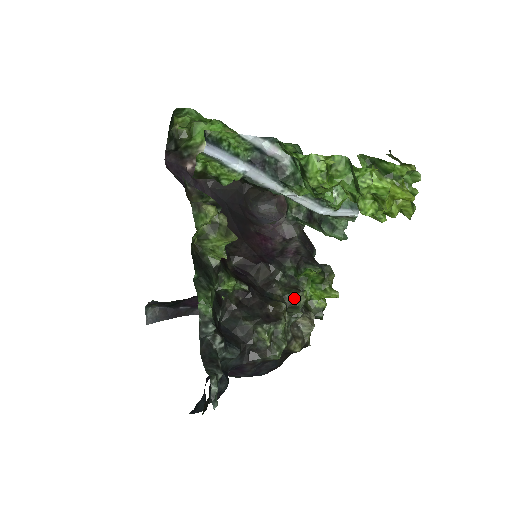
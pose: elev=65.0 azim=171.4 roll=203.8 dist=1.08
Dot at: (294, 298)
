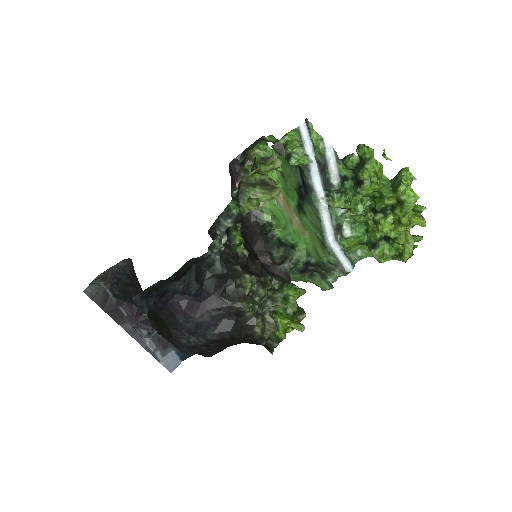
Dot at: (274, 295)
